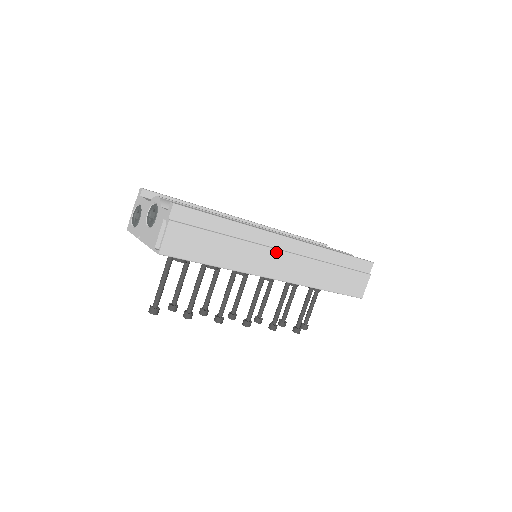
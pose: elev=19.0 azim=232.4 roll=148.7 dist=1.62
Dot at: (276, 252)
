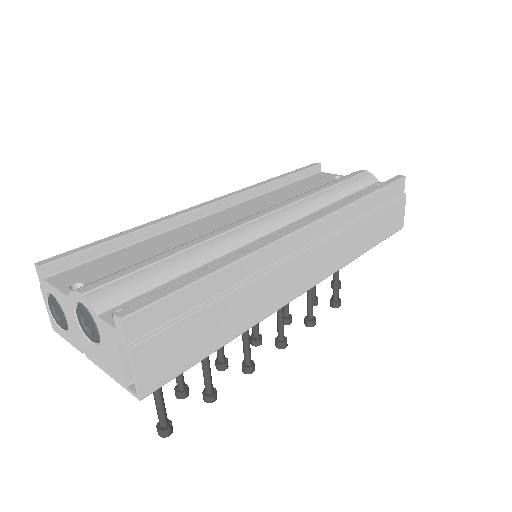
Dot at: (297, 259)
